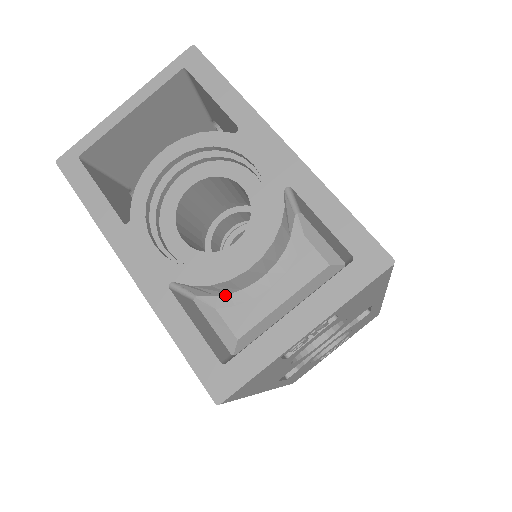
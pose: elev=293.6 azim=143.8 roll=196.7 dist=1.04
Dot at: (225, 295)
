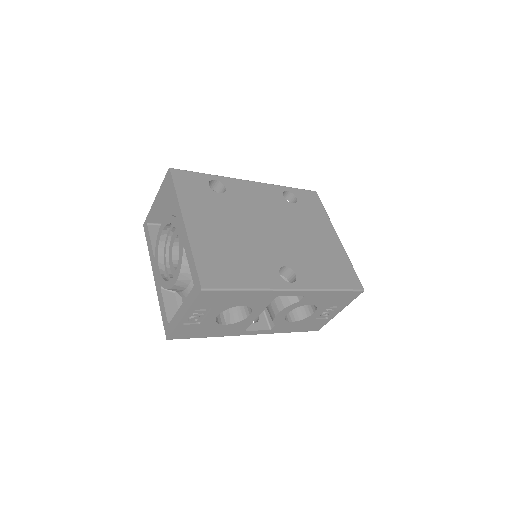
Dot at: (181, 292)
